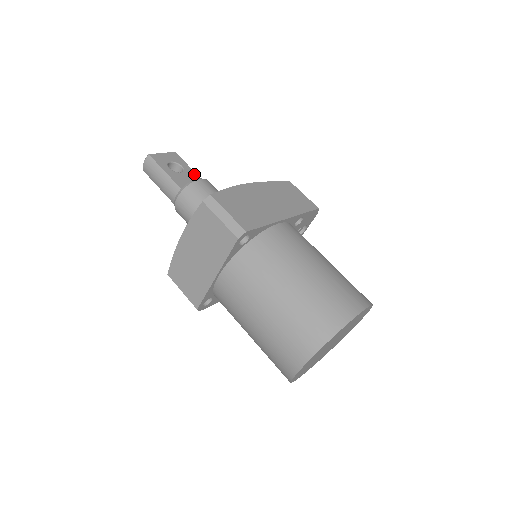
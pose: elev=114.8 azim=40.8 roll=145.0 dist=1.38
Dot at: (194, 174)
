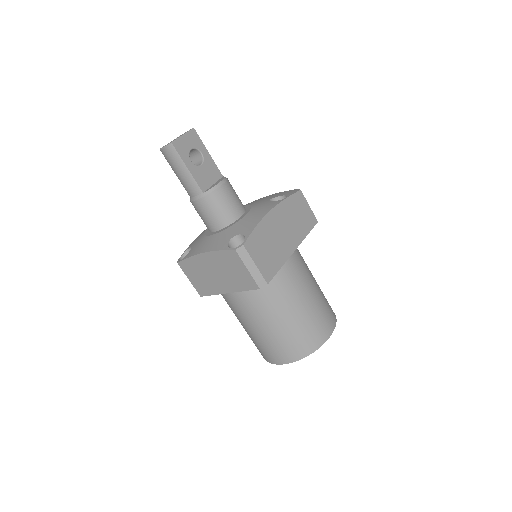
Dot at: (212, 163)
